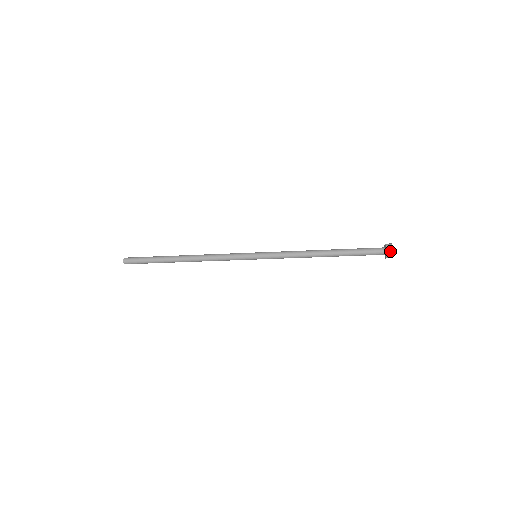
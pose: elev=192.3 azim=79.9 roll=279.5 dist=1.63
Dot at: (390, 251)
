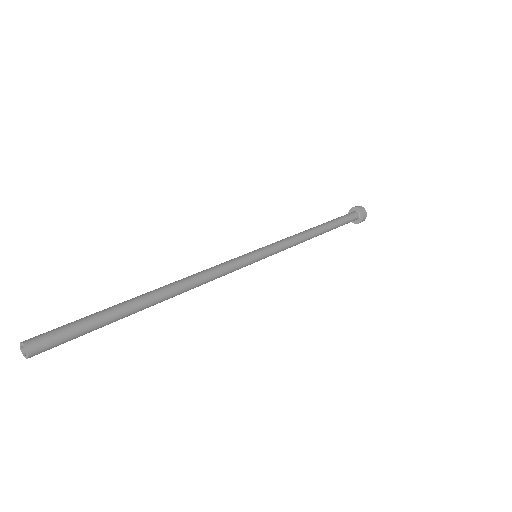
Dot at: (366, 215)
